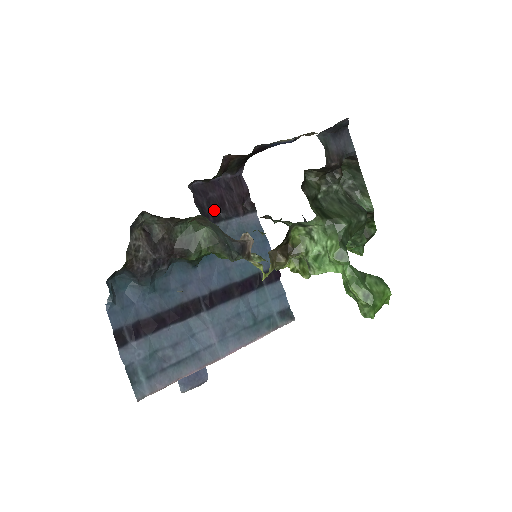
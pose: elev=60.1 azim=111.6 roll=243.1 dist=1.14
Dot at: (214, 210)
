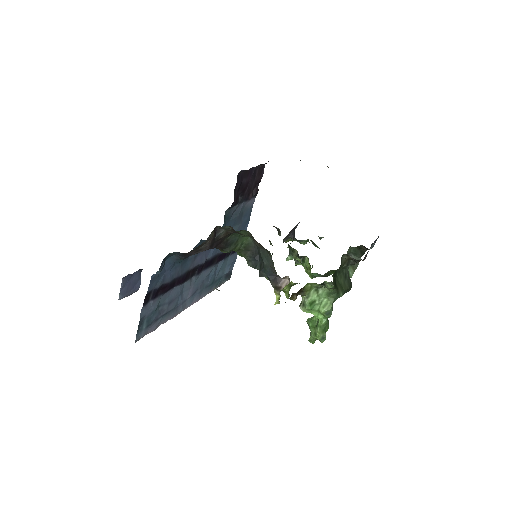
Dot at: (239, 194)
